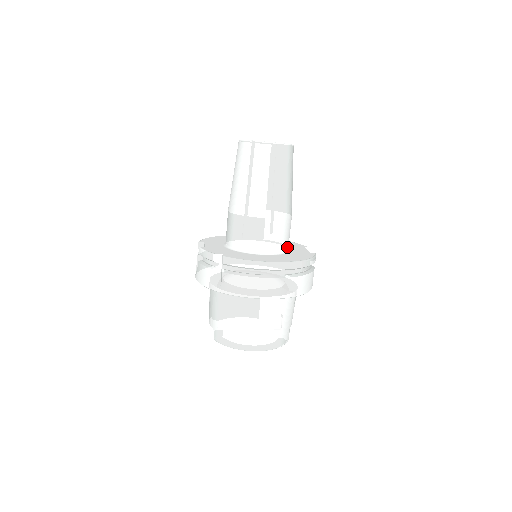
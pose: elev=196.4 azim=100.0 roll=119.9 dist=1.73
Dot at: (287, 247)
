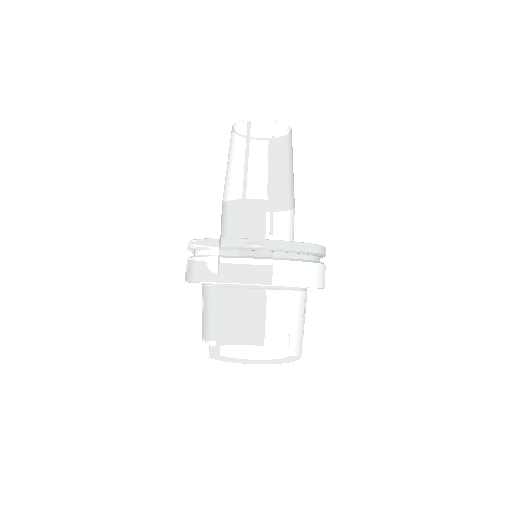
Dot at: (292, 240)
